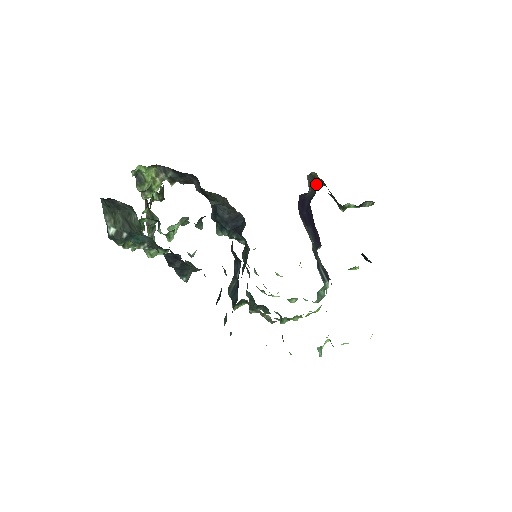
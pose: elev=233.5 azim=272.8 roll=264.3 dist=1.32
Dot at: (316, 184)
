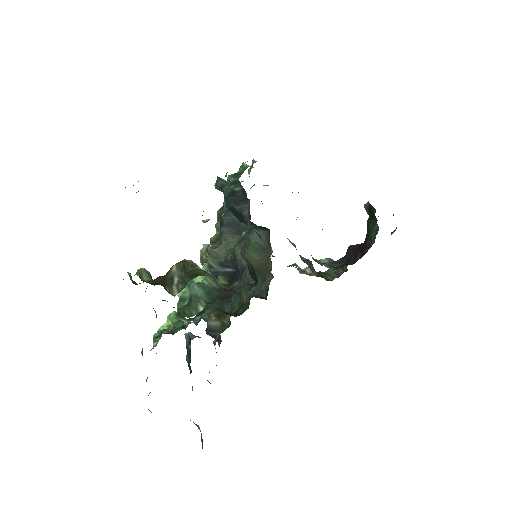
Dot at: occluded
